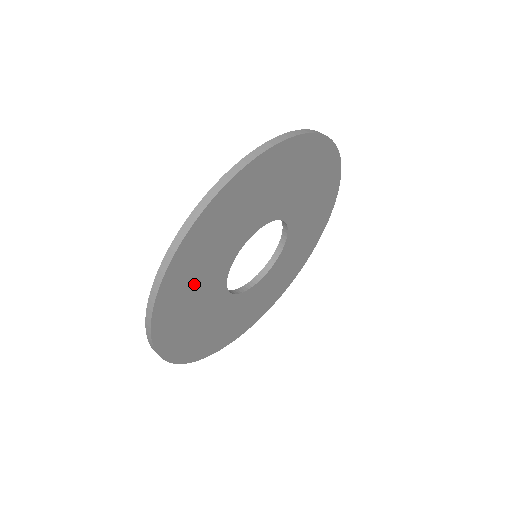
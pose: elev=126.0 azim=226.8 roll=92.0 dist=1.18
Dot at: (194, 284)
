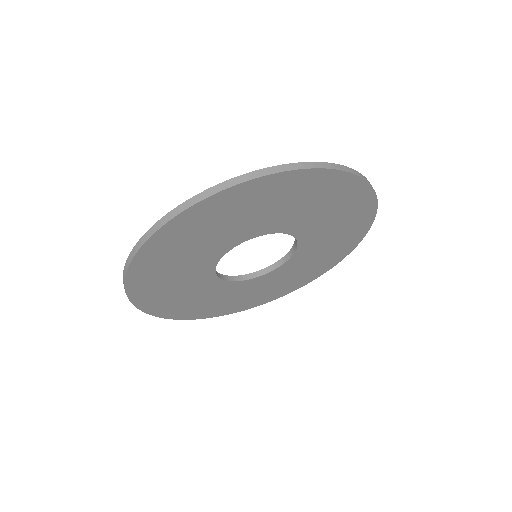
Dot at: (172, 269)
